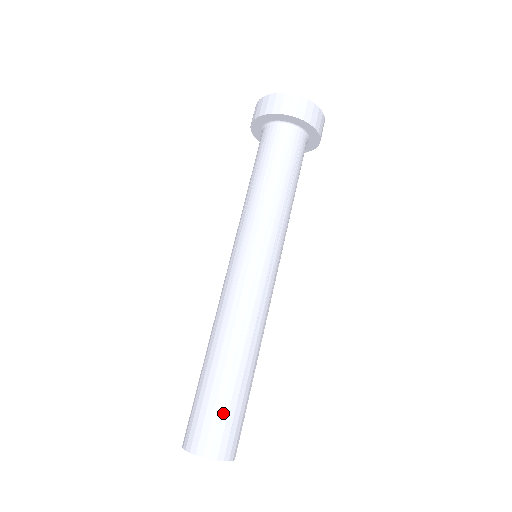
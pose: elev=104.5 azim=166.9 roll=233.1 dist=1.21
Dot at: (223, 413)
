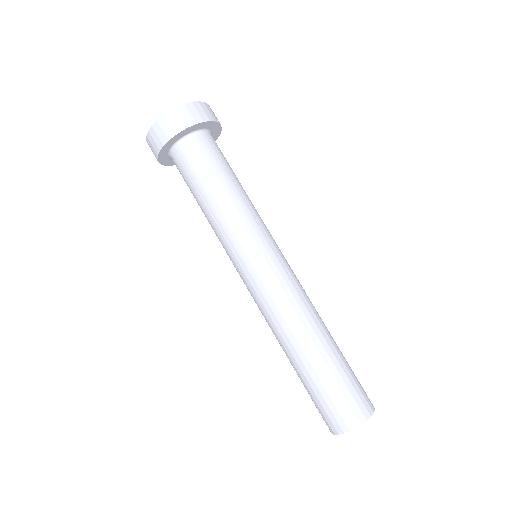
Dot at: (330, 393)
